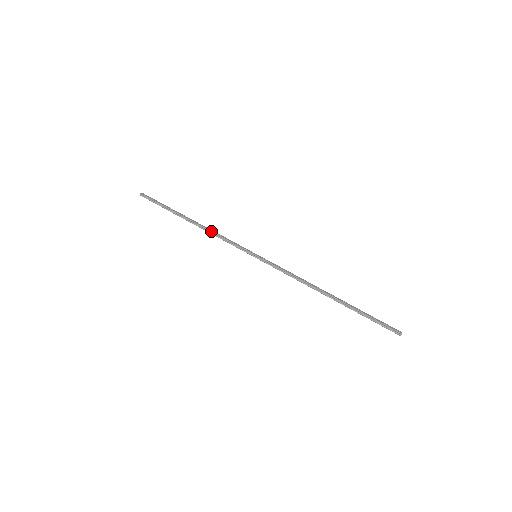
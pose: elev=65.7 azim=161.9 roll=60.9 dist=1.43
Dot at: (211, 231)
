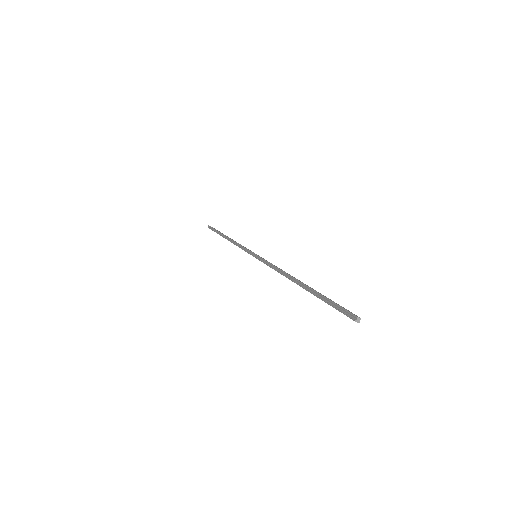
Dot at: (235, 241)
